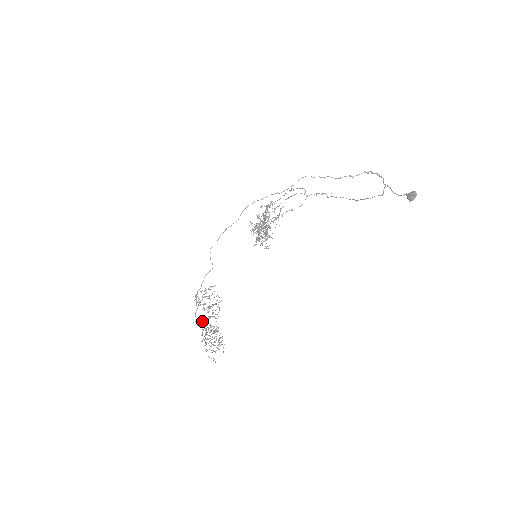
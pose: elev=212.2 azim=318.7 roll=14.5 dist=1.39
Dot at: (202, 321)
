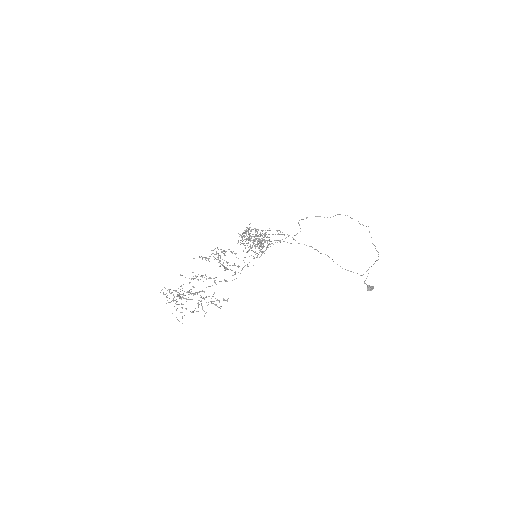
Dot at: (193, 276)
